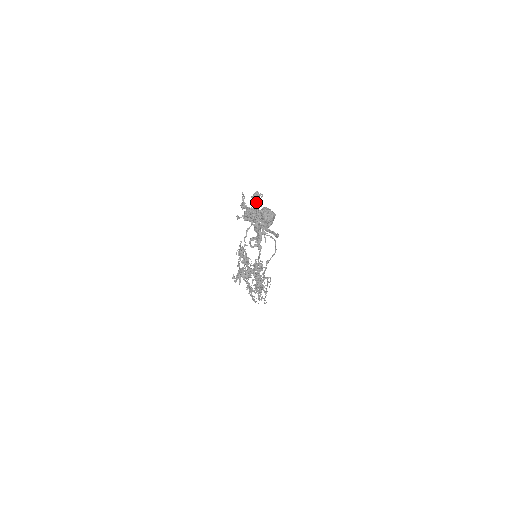
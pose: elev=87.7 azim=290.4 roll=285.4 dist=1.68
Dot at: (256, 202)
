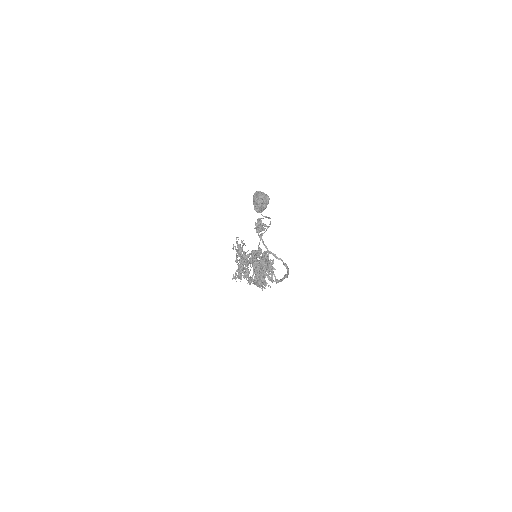
Dot at: (259, 229)
